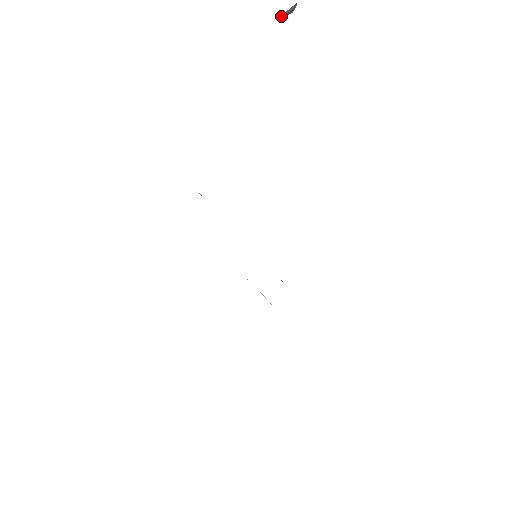
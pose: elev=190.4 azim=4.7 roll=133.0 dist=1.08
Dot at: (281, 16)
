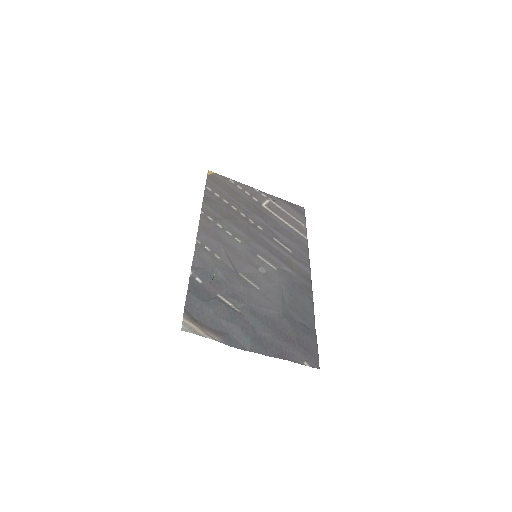
Dot at: occluded
